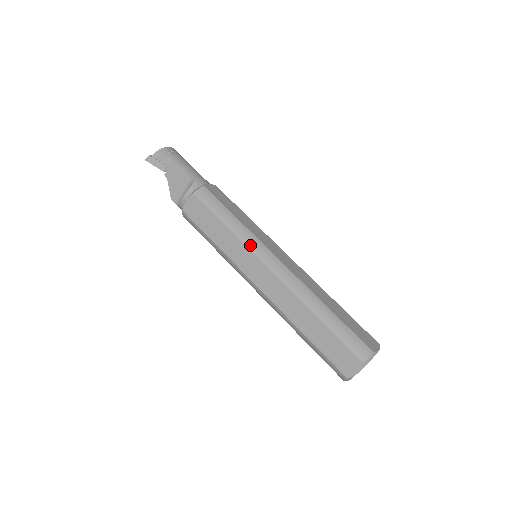
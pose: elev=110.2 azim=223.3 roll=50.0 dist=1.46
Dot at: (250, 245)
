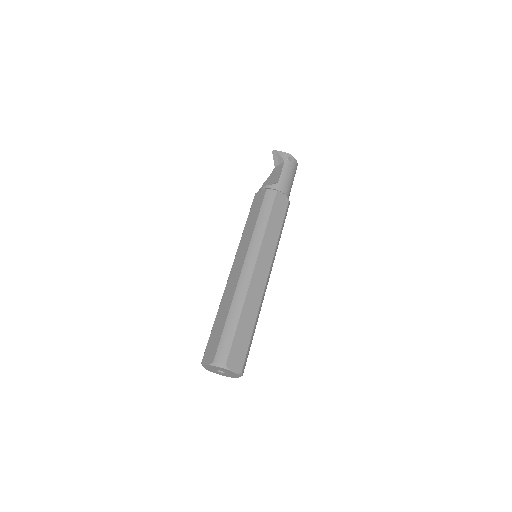
Dot at: (253, 242)
